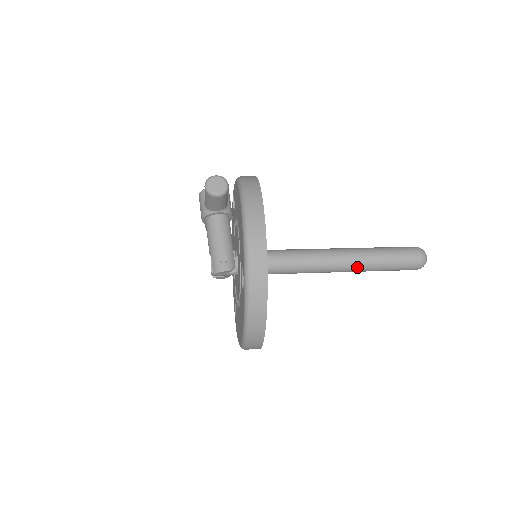
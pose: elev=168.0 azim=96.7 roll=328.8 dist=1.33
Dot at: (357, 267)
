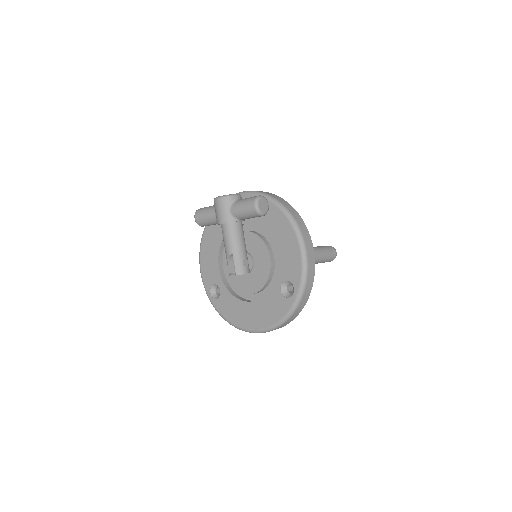
Dot at: occluded
